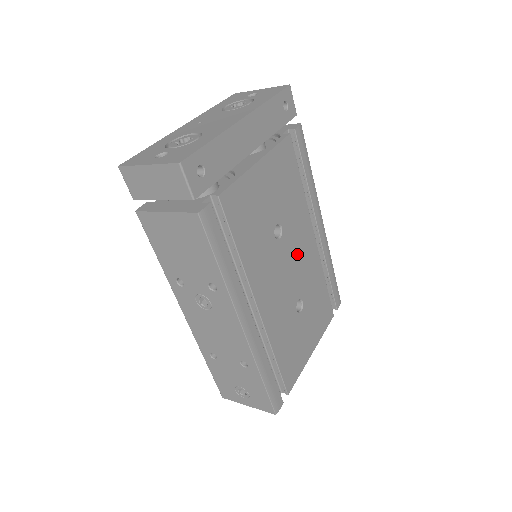
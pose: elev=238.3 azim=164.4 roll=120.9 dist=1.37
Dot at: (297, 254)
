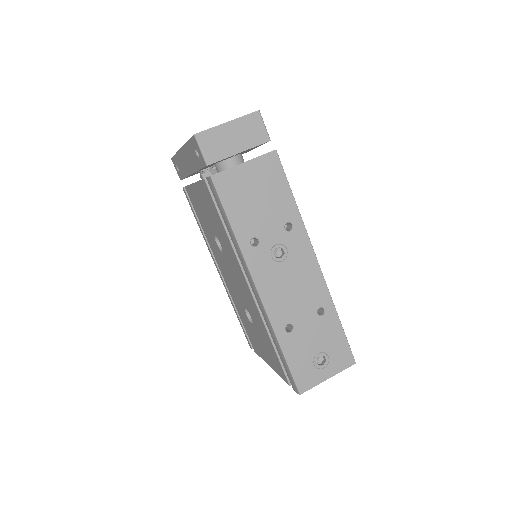
Dot at: occluded
